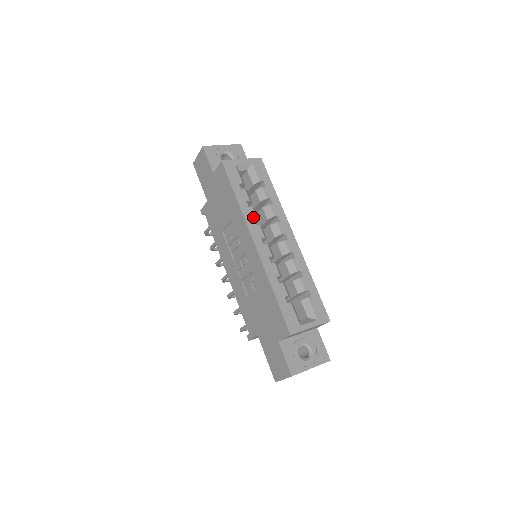
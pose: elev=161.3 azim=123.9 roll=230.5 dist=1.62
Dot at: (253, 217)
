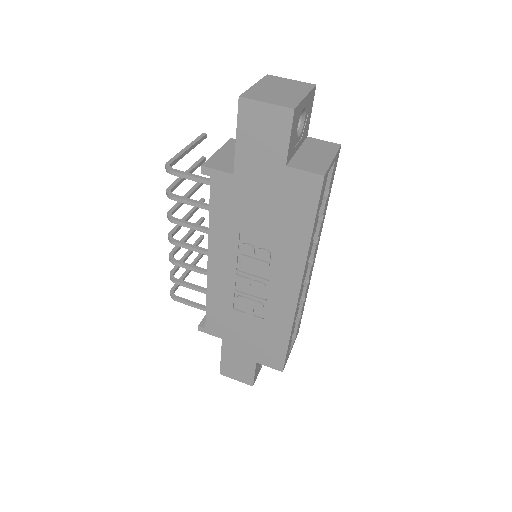
Dot at: occluded
